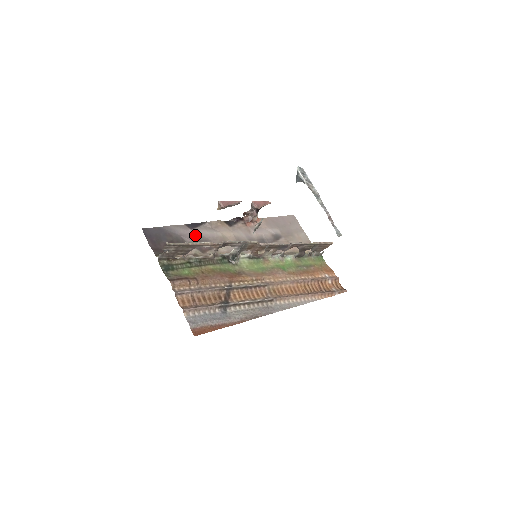
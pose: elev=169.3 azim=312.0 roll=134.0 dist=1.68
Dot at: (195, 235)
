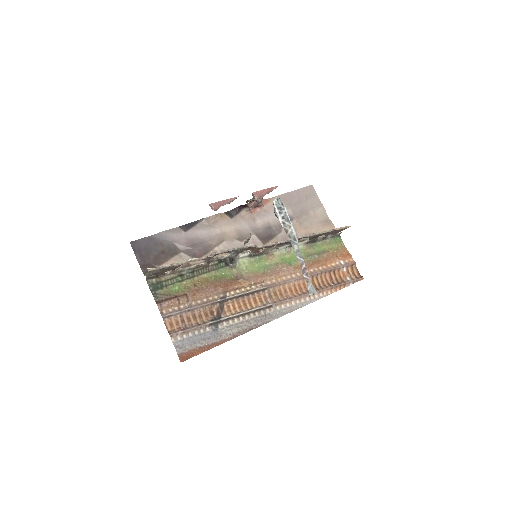
Dot at: (189, 238)
